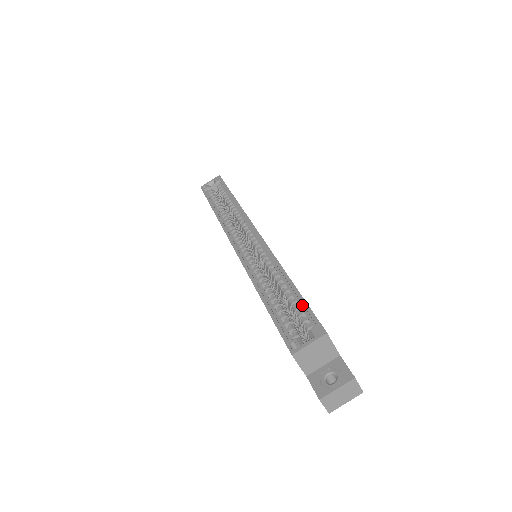
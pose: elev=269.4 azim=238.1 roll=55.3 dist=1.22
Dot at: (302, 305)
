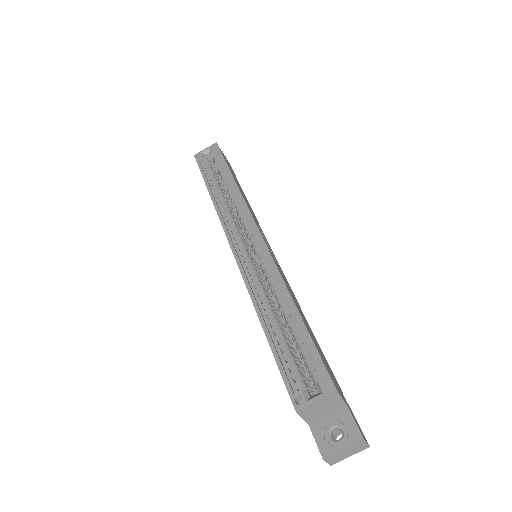
Dot at: (309, 345)
